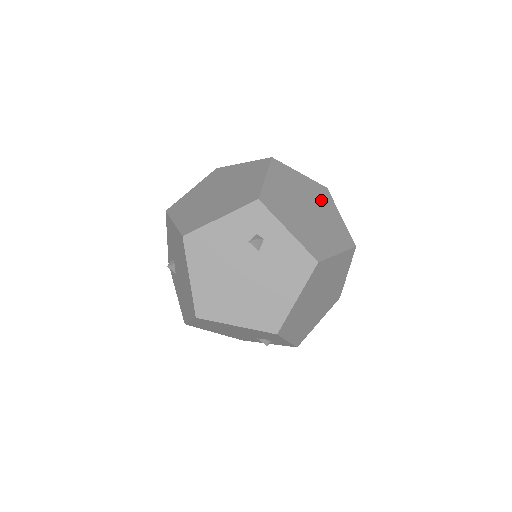
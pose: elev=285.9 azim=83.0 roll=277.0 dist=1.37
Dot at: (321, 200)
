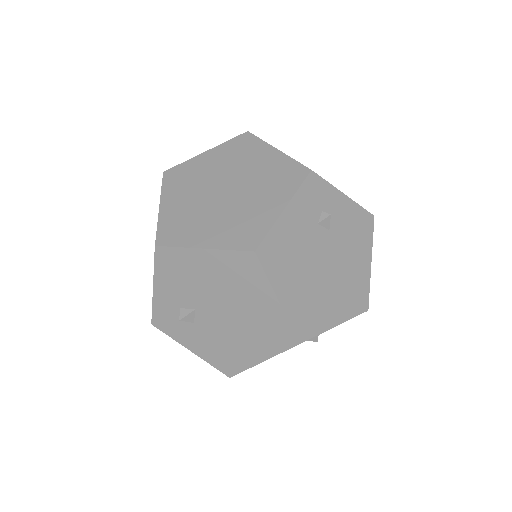
Dot at: occluded
